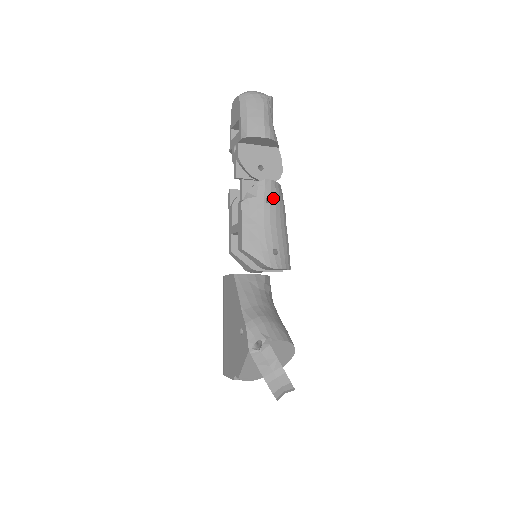
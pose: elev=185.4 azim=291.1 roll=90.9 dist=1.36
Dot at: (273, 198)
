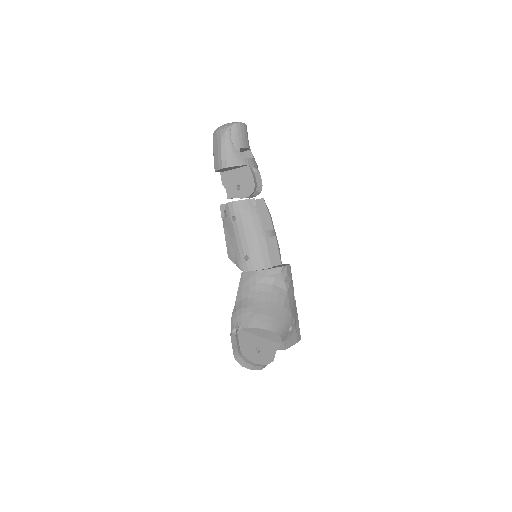
Dot at: (238, 215)
